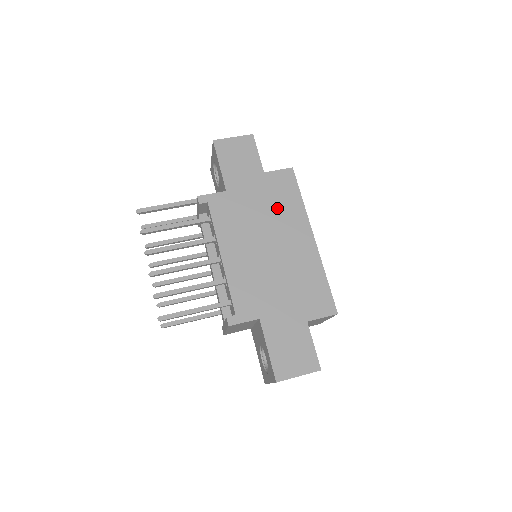
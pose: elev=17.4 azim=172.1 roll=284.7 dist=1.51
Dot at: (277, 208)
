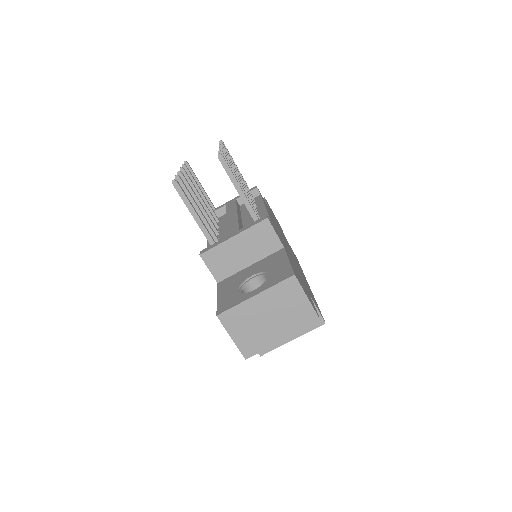
Dot at: occluded
